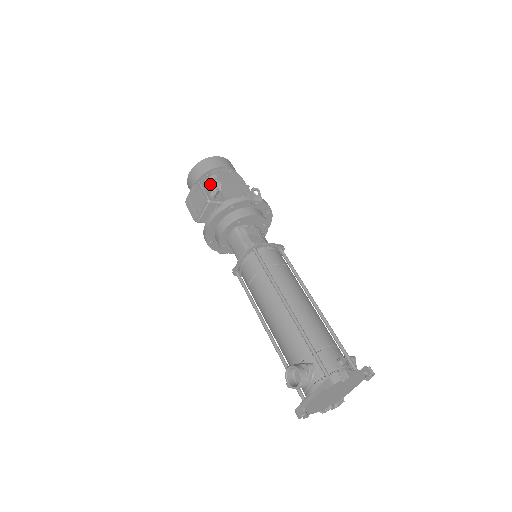
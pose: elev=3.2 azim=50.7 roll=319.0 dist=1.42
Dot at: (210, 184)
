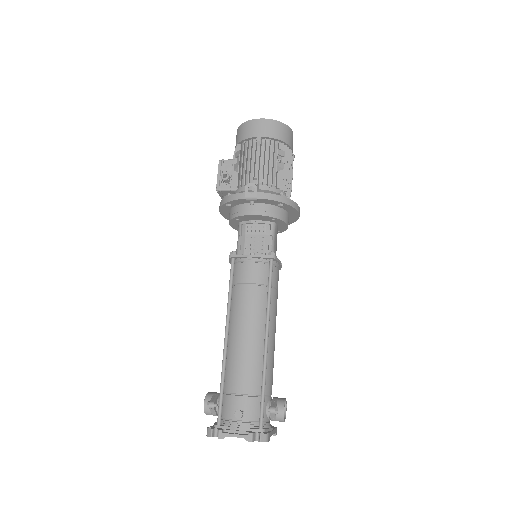
Dot at: (234, 162)
